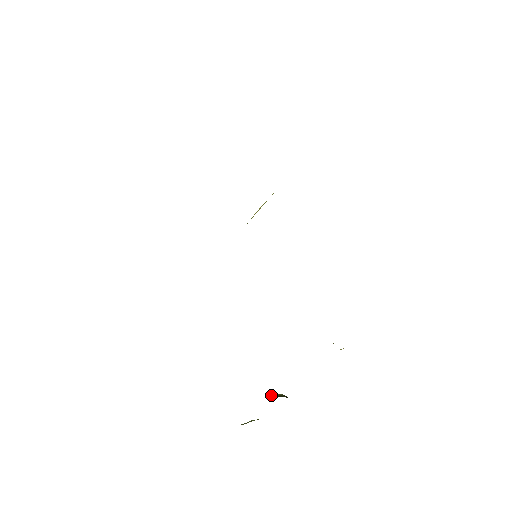
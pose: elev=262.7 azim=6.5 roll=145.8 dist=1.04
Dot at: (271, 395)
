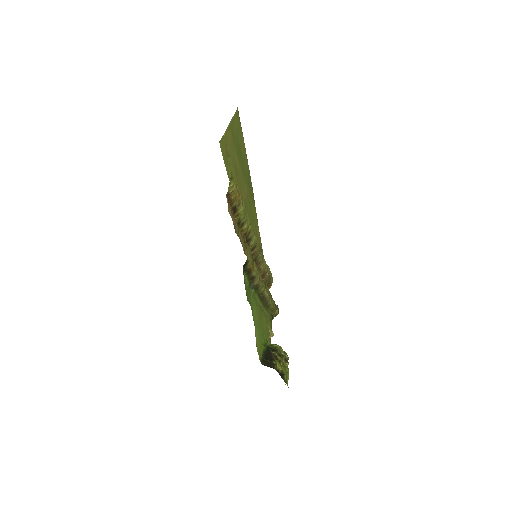
Dot at: occluded
